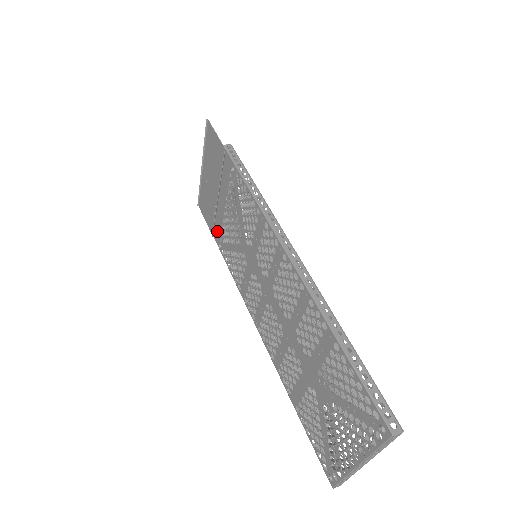
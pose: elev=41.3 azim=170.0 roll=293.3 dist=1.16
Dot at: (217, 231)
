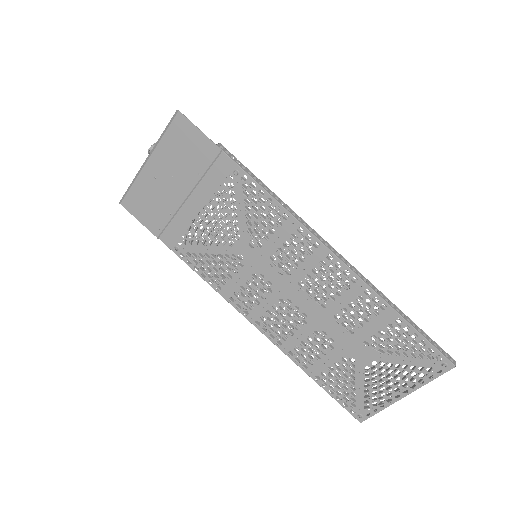
Dot at: (172, 233)
